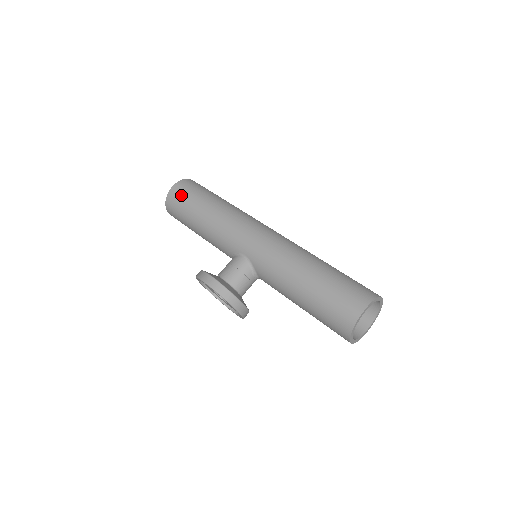
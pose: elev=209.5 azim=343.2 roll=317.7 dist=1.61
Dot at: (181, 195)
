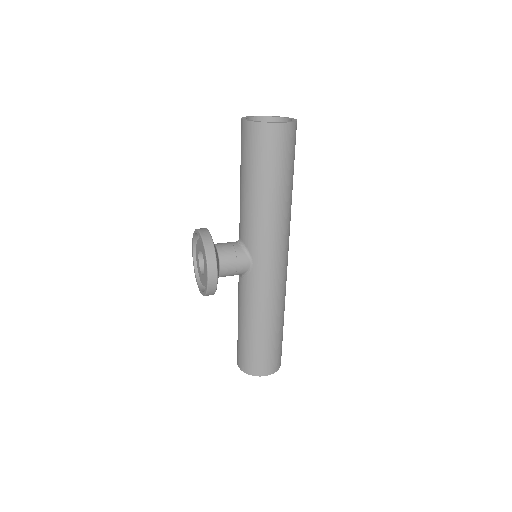
Dot at: (274, 146)
